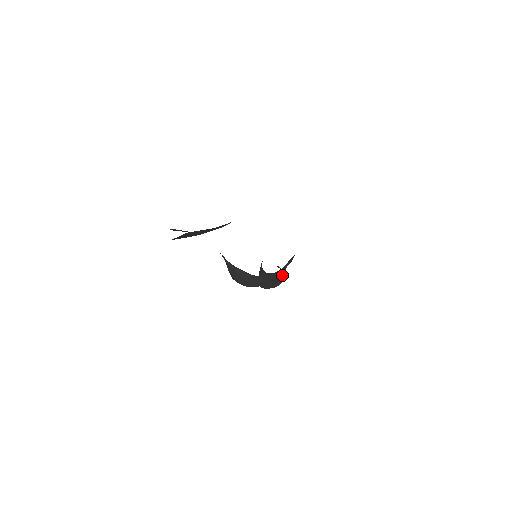
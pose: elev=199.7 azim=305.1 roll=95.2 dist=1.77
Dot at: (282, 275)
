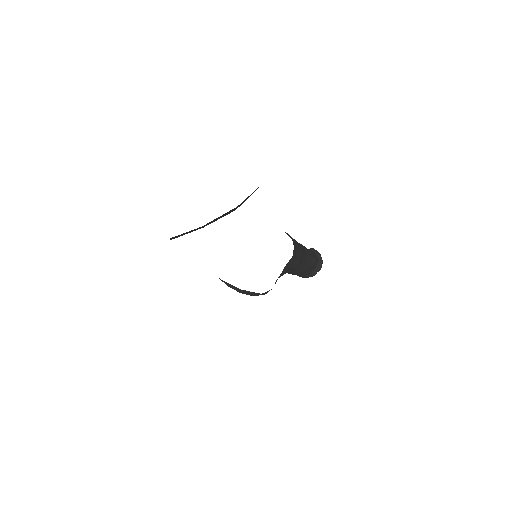
Dot at: (307, 268)
